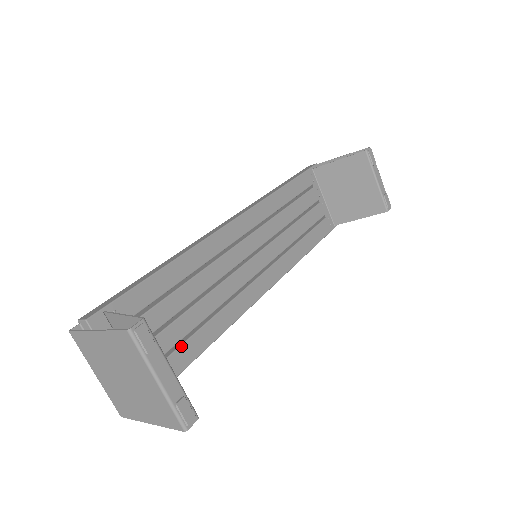
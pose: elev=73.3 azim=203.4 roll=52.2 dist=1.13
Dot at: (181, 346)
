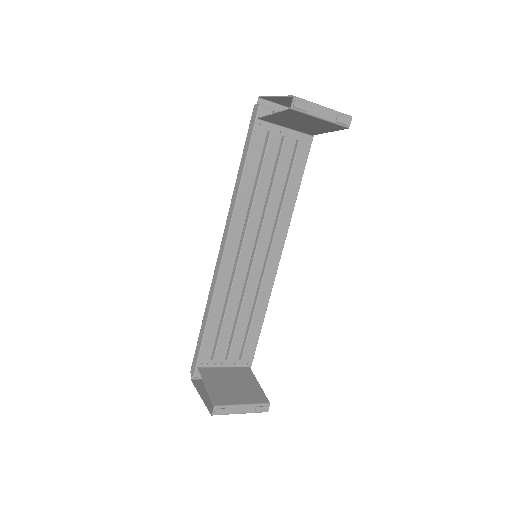
Dot at: (247, 339)
